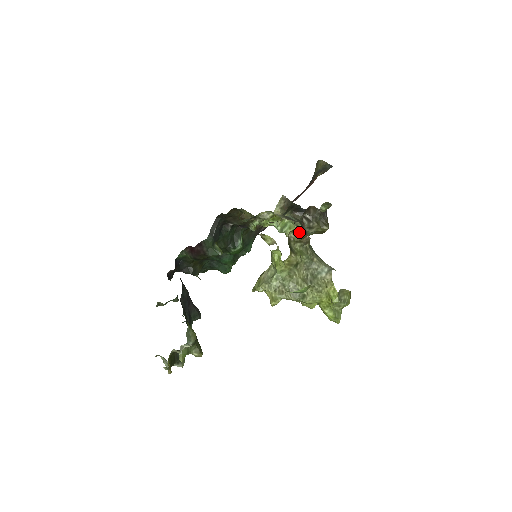
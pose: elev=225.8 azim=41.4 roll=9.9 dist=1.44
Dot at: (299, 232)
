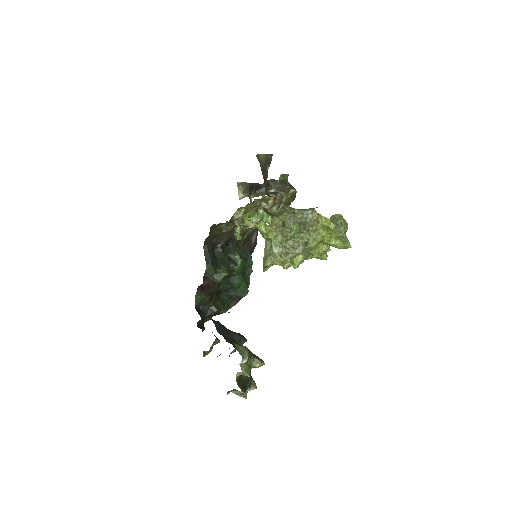
Dot at: (267, 197)
